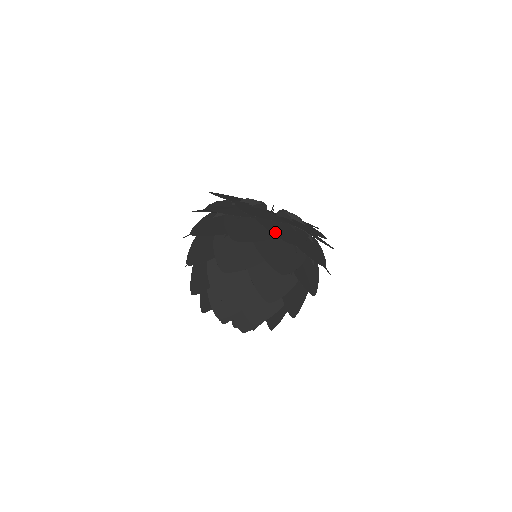
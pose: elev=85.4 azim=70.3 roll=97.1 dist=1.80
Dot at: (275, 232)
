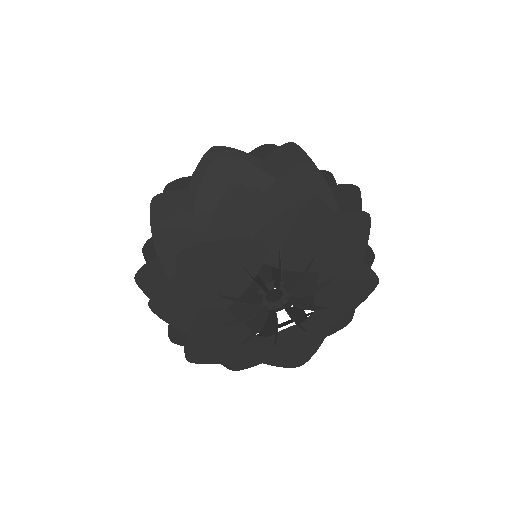
Dot at: occluded
